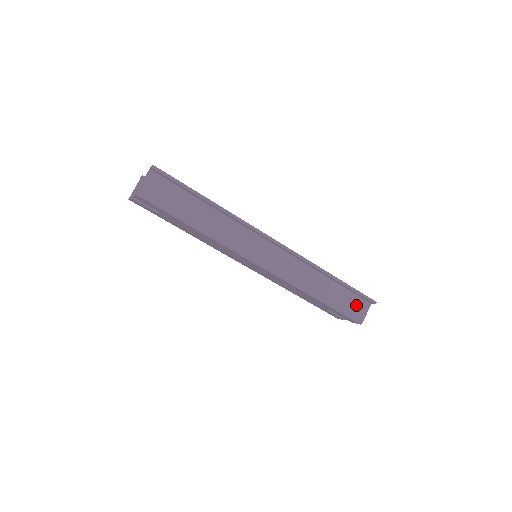
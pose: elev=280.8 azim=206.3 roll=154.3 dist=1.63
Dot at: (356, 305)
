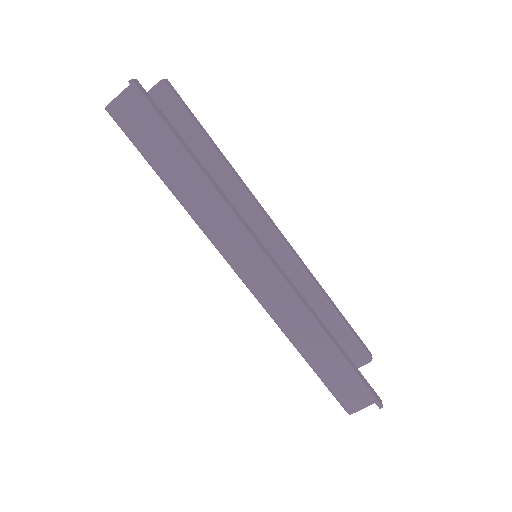
Dot at: (353, 391)
